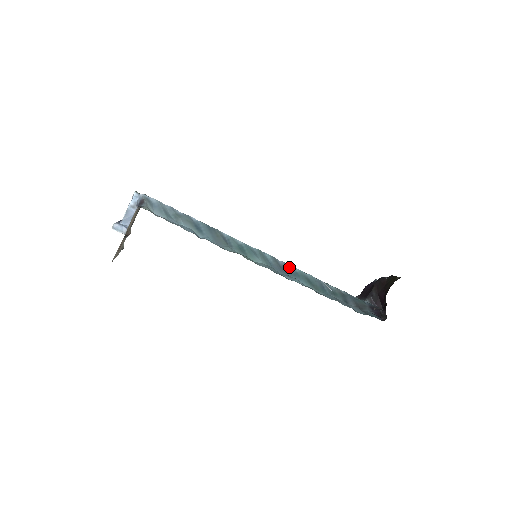
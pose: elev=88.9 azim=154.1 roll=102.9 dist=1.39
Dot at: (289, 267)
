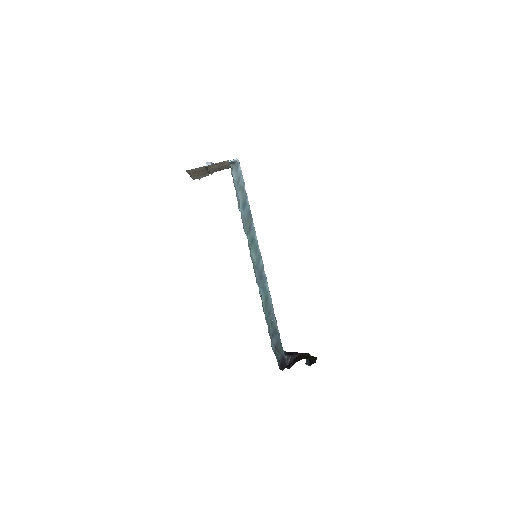
Dot at: (265, 281)
